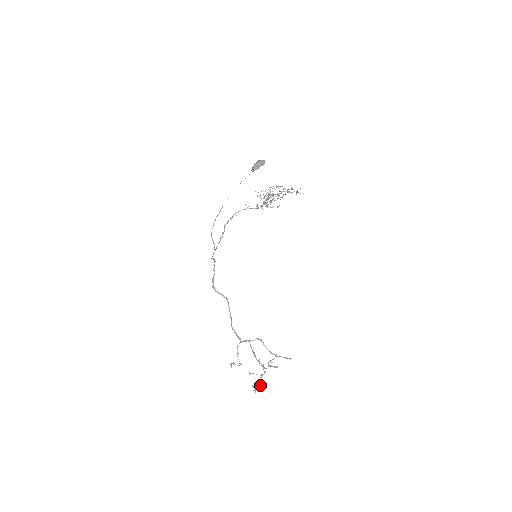
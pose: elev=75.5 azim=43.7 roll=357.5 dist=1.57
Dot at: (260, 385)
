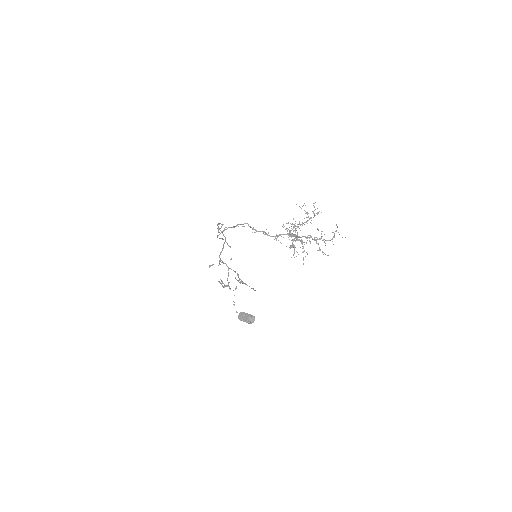
Dot at: occluded
